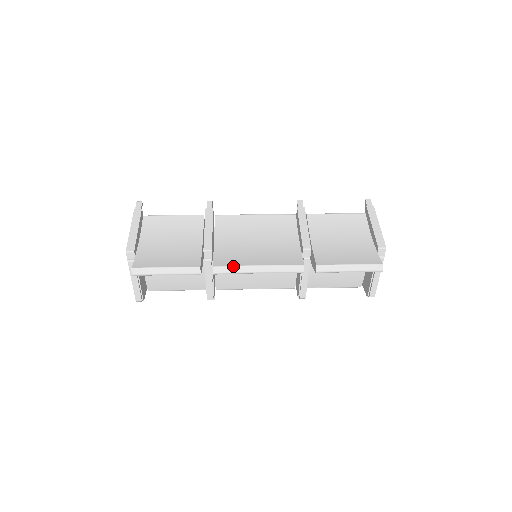
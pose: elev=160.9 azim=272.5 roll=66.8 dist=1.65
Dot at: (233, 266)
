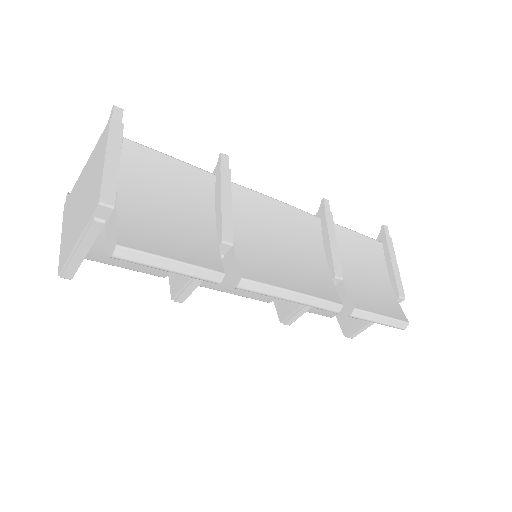
Dot at: (268, 285)
